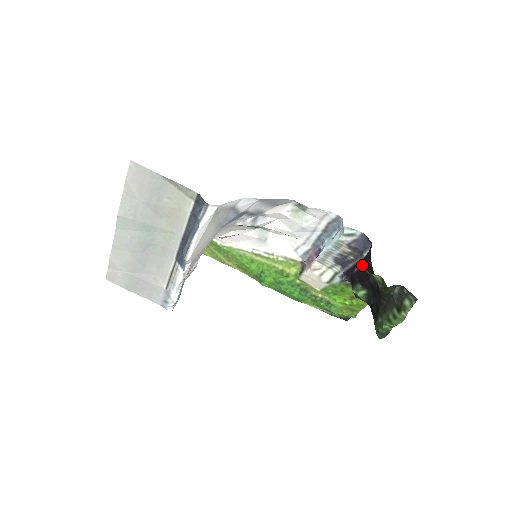
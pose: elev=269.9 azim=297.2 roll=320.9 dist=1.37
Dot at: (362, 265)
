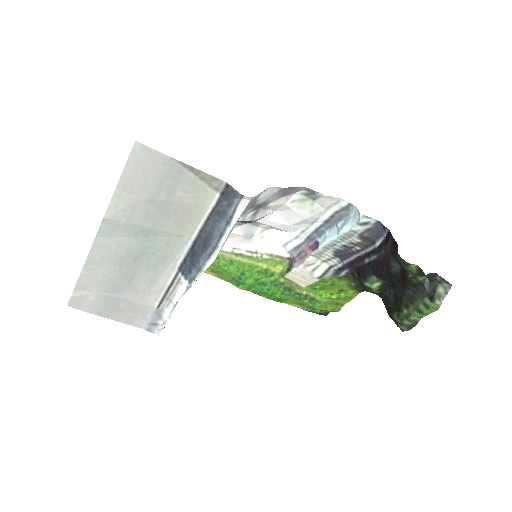
Dot at: (378, 255)
